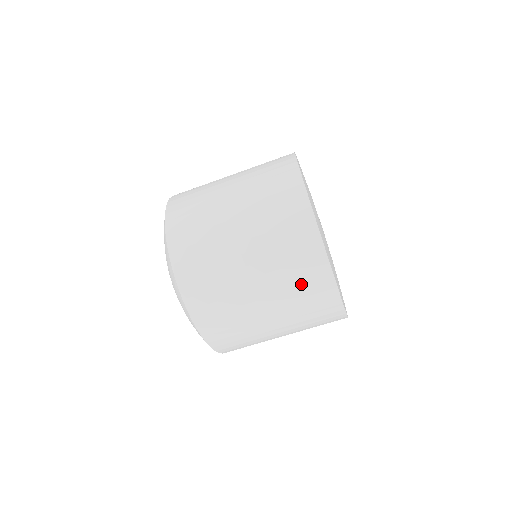
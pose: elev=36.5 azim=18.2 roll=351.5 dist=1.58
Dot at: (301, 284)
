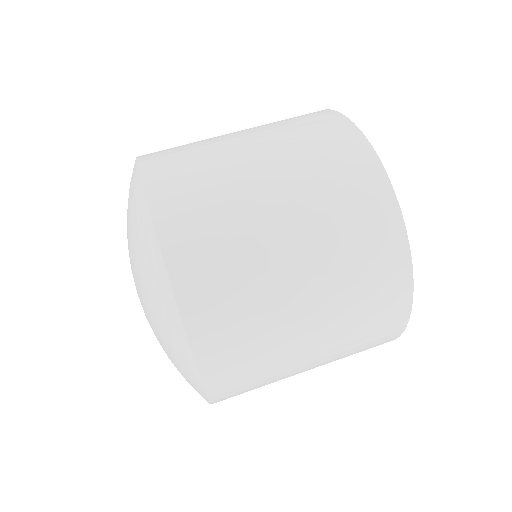
Dot at: (368, 293)
